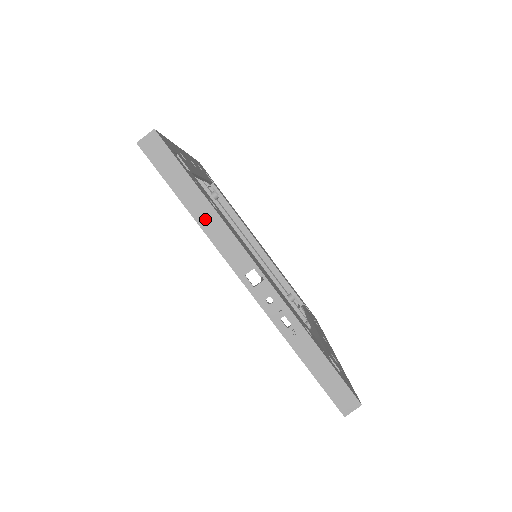
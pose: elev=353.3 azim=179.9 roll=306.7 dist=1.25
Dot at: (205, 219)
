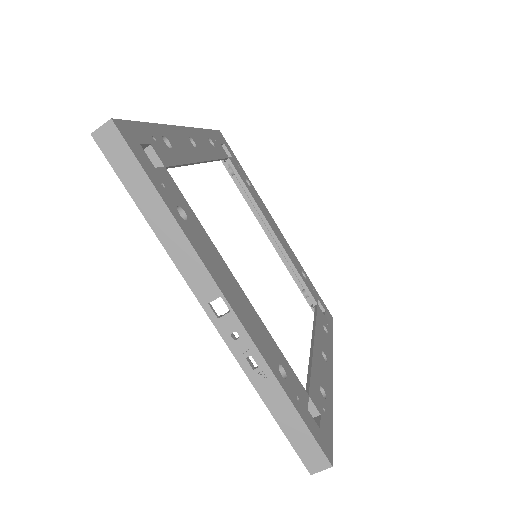
Dot at: (166, 233)
